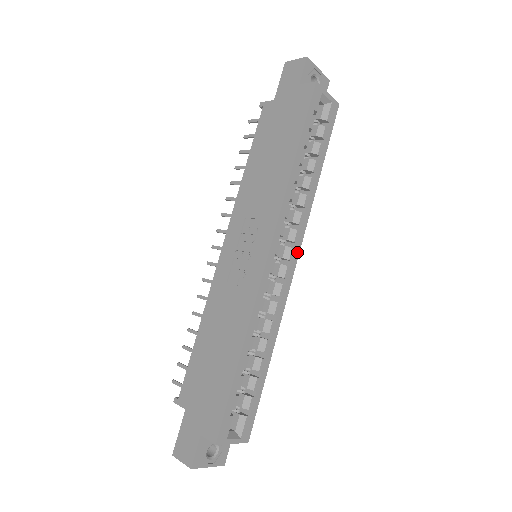
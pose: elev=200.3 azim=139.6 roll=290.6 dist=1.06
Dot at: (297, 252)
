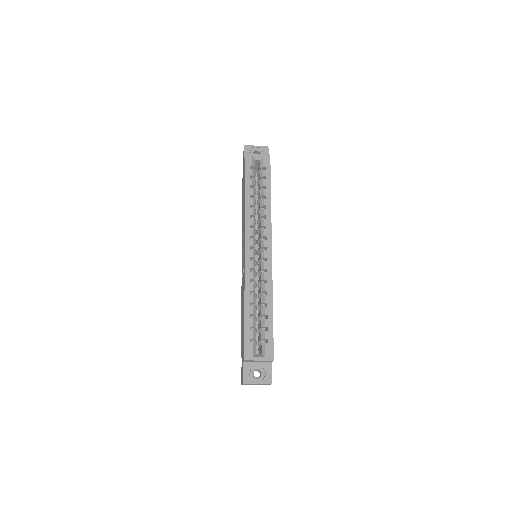
Dot at: (270, 241)
